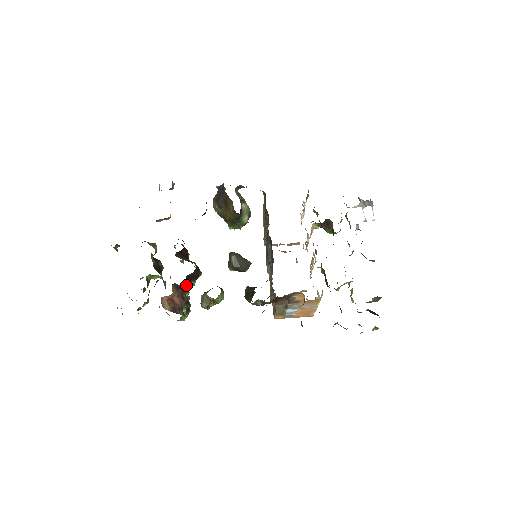
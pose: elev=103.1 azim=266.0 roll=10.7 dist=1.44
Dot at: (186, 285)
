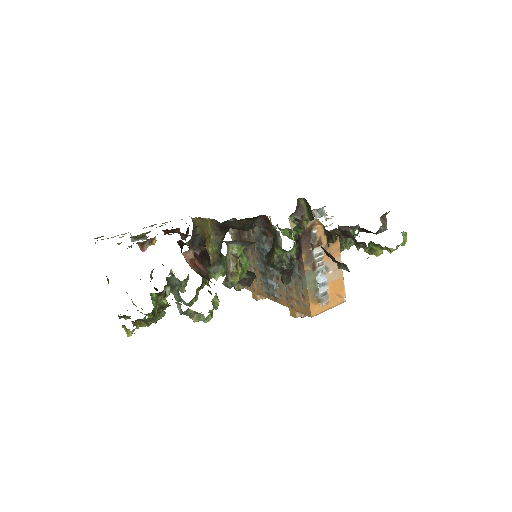
Dot at: occluded
